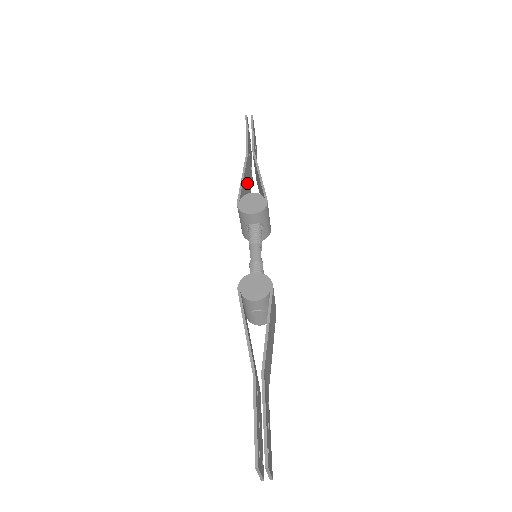
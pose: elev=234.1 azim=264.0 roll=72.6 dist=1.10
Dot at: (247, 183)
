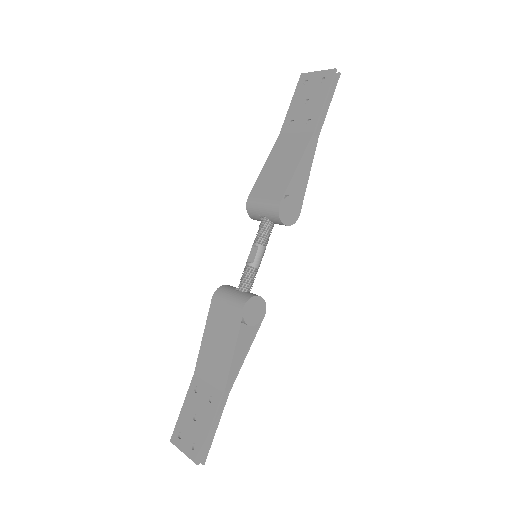
Dot at: (287, 157)
